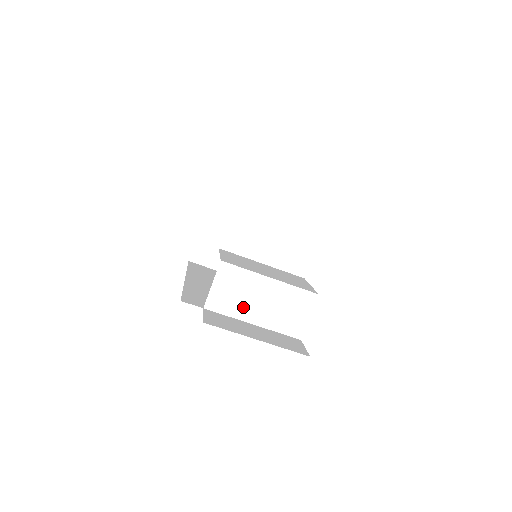
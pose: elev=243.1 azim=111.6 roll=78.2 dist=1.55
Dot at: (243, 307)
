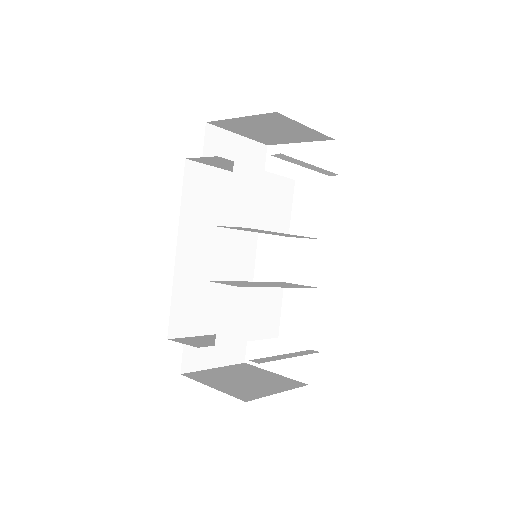
Dot at: occluded
